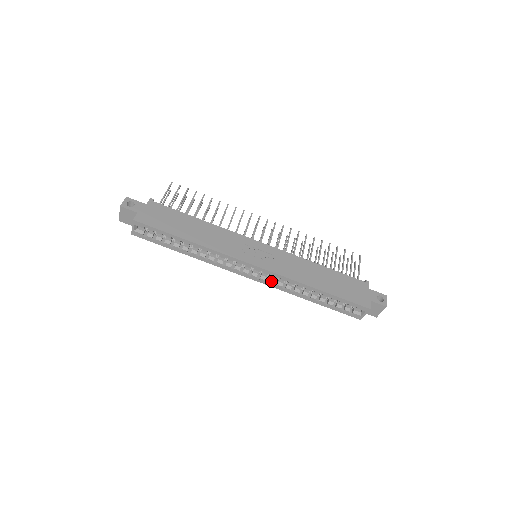
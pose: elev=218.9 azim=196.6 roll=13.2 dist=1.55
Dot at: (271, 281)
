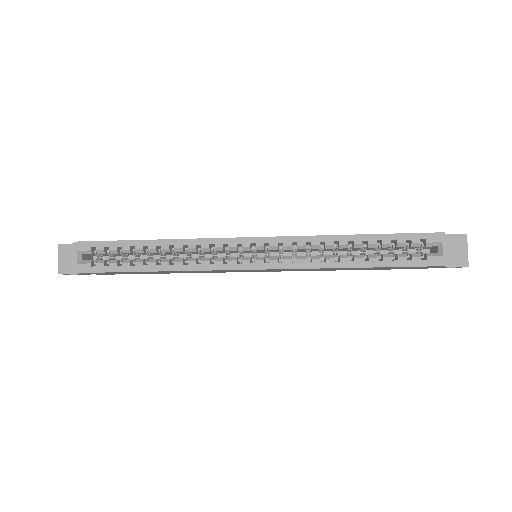
Dot at: (287, 258)
